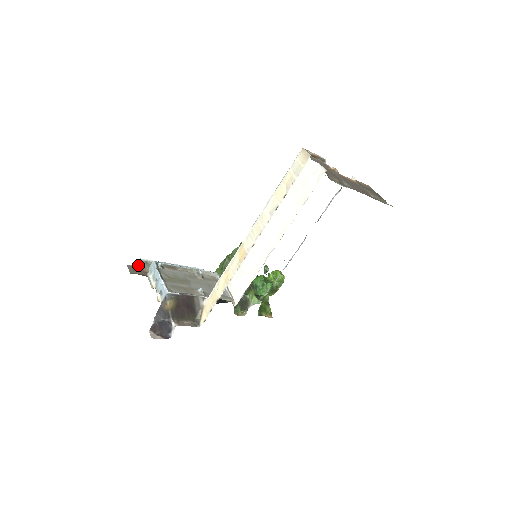
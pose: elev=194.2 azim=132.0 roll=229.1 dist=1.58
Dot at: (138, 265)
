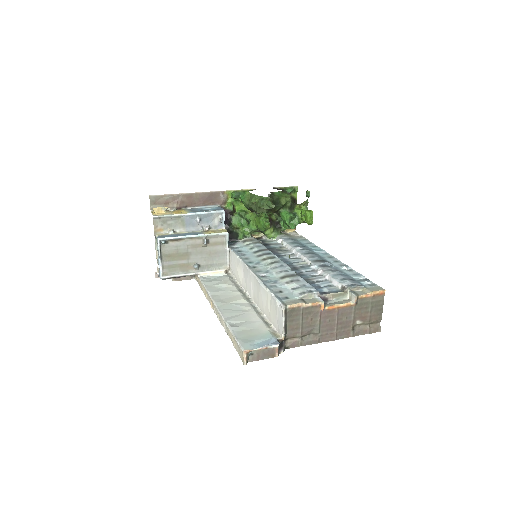
Dot at: (154, 213)
